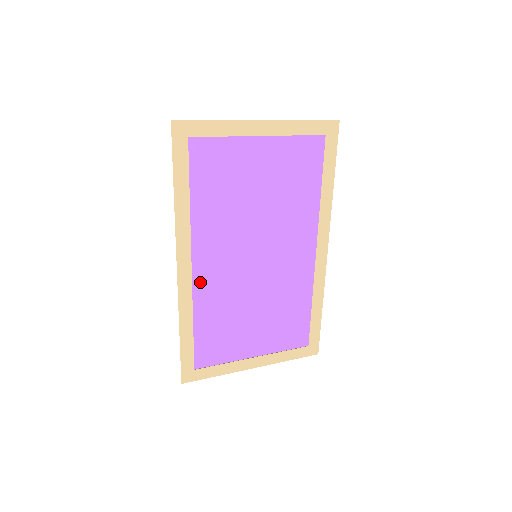
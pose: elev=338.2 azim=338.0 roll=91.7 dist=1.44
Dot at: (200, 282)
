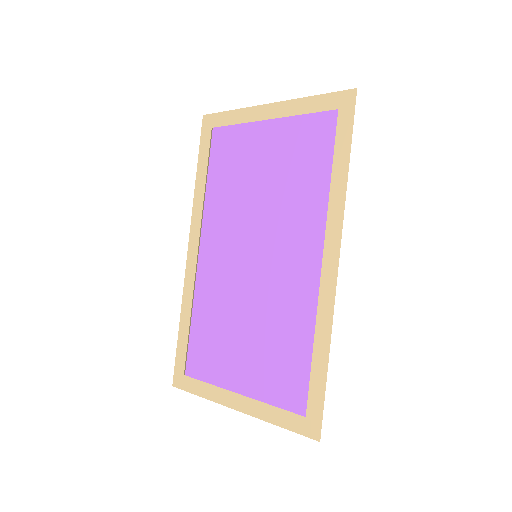
Dot at: (205, 273)
